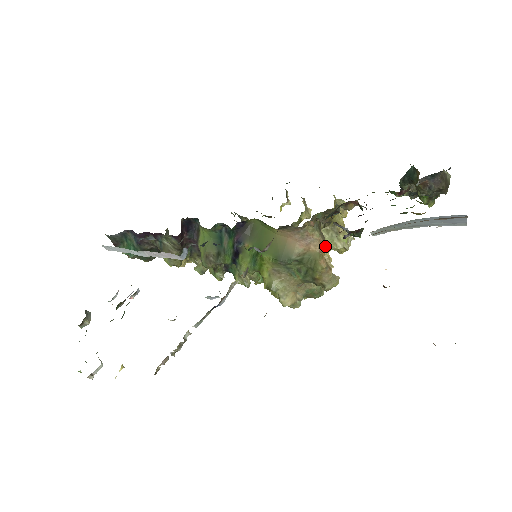
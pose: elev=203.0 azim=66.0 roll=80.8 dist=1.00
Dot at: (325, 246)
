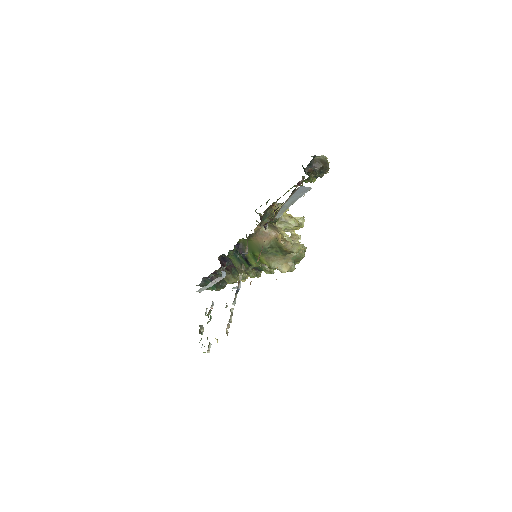
Dot at: (278, 233)
